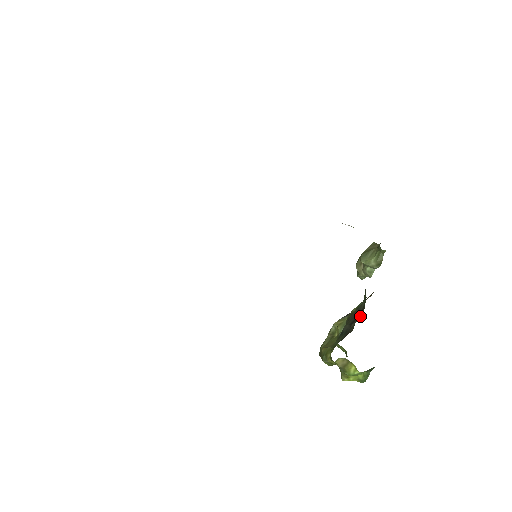
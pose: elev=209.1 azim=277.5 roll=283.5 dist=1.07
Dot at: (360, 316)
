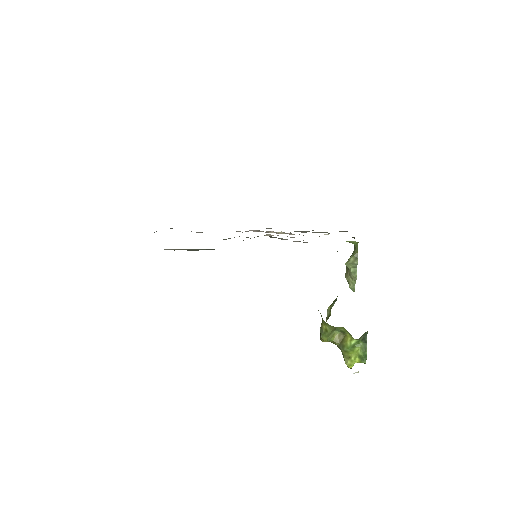
Dot at: occluded
